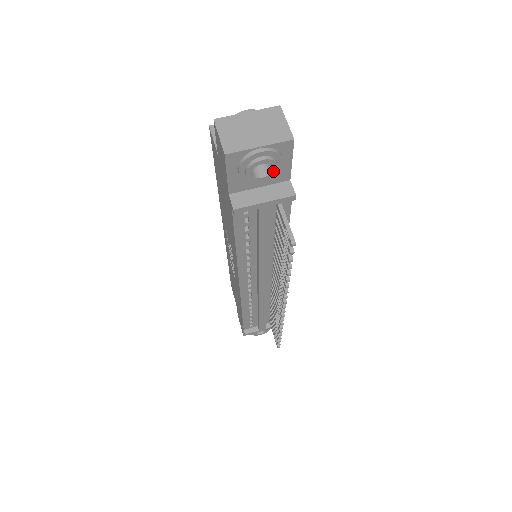
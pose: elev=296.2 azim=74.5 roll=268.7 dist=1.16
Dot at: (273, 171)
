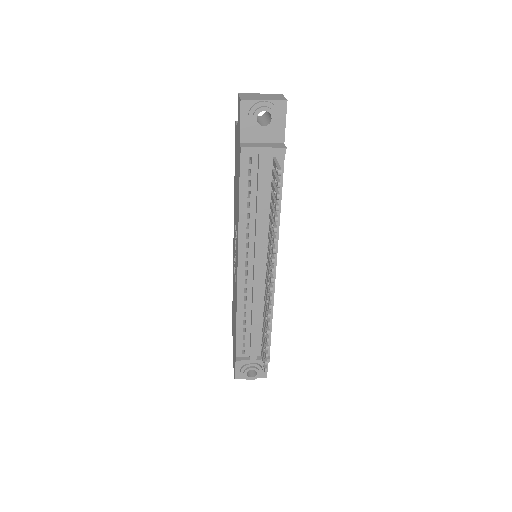
Dot at: (271, 122)
